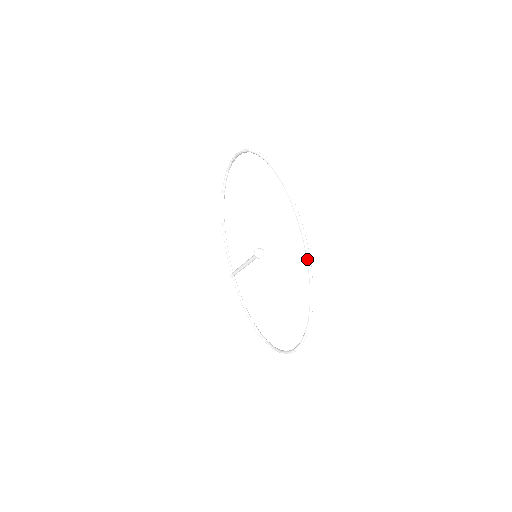
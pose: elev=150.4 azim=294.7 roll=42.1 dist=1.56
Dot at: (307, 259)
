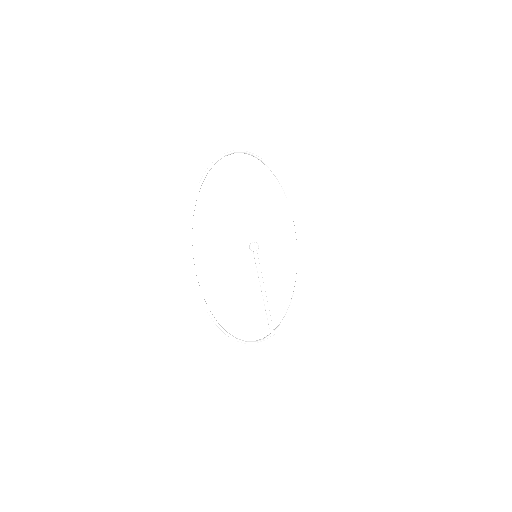
Dot at: (216, 160)
